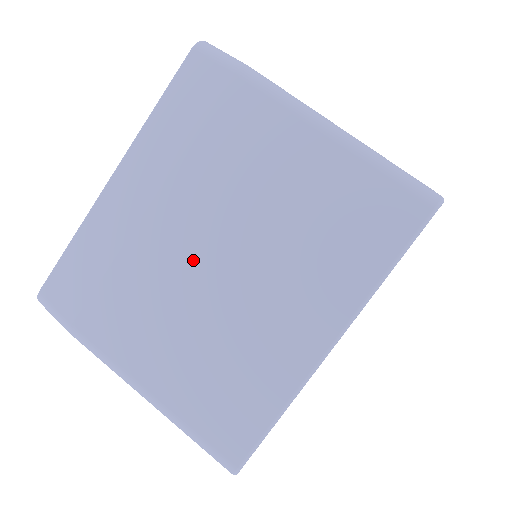
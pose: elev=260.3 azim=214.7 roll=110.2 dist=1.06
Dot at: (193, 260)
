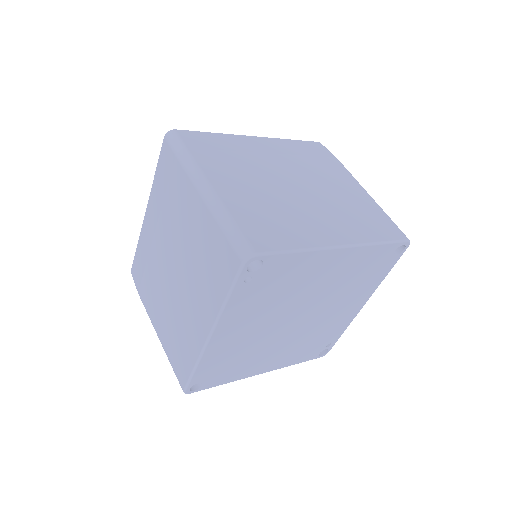
Dot at: (167, 269)
